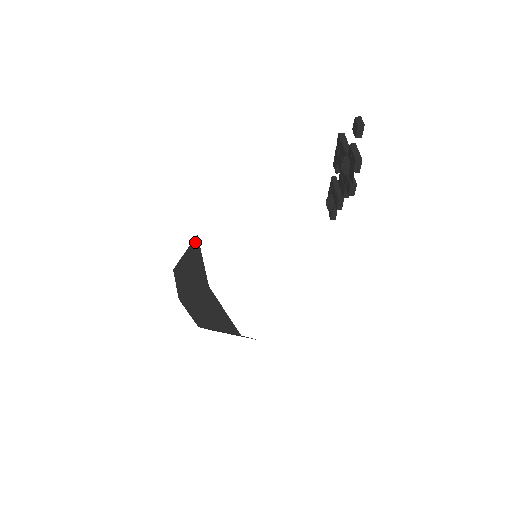
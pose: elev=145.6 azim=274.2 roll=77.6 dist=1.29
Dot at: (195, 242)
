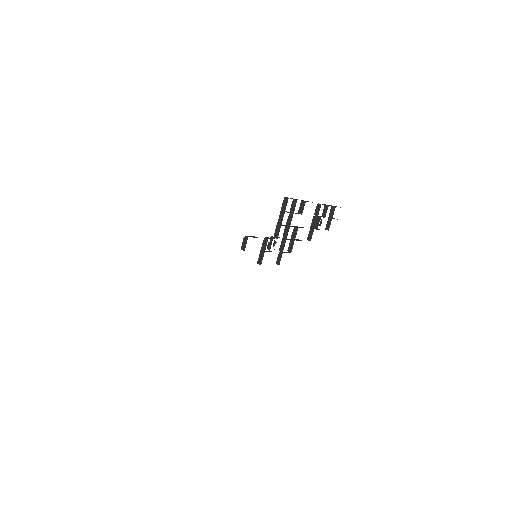
Dot at: occluded
